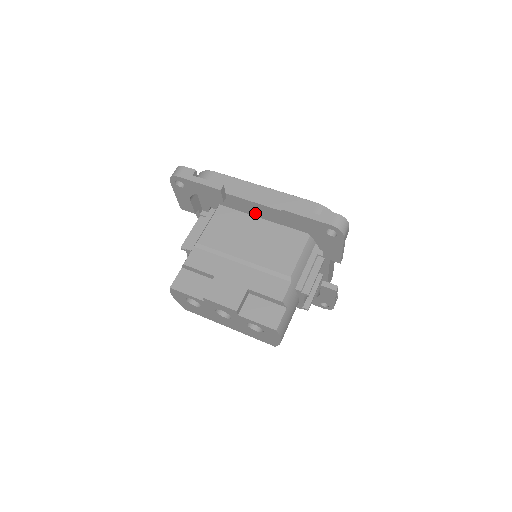
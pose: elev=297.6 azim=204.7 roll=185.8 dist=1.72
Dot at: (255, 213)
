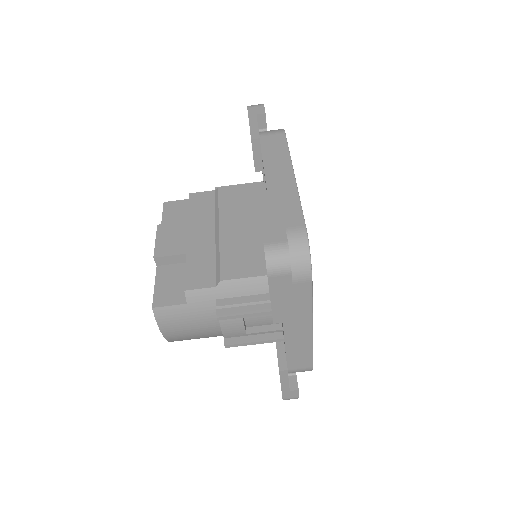
Dot at: occluded
